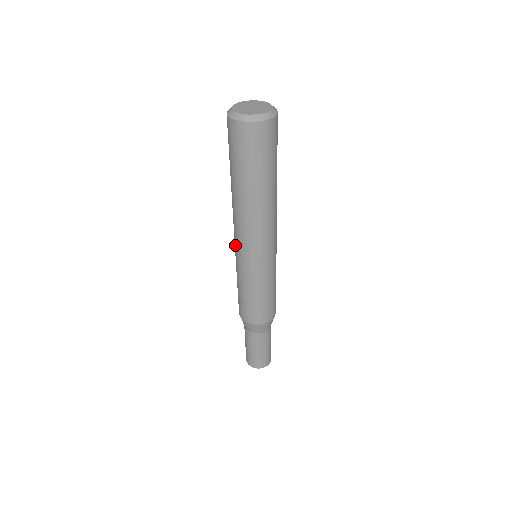
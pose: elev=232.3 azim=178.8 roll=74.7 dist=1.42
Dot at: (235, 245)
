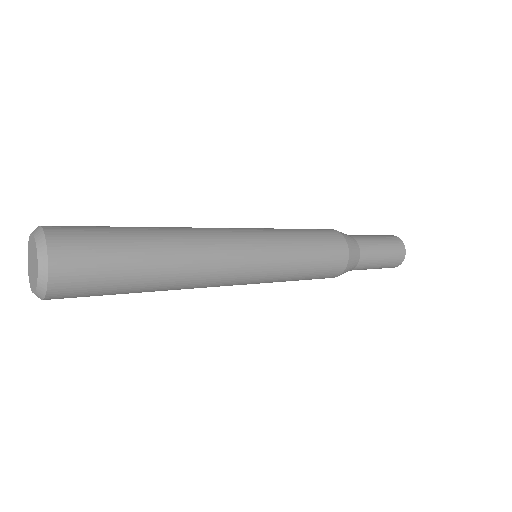
Dot at: occluded
